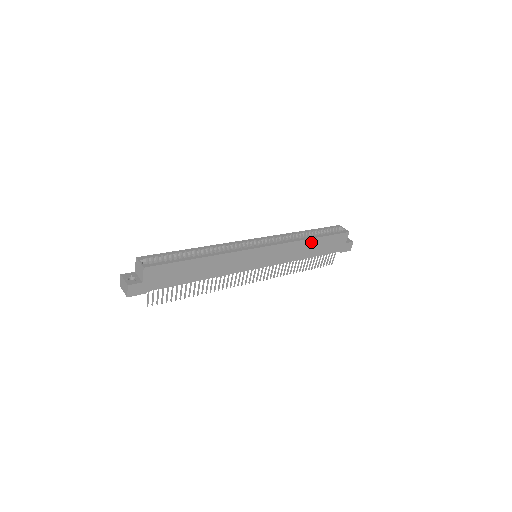
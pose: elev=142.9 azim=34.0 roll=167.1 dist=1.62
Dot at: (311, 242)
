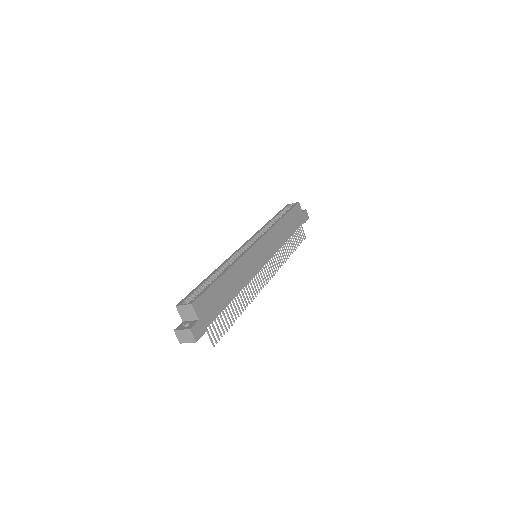
Dot at: (283, 222)
